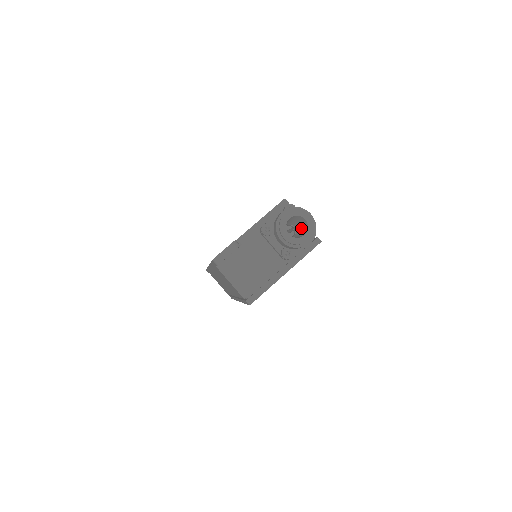
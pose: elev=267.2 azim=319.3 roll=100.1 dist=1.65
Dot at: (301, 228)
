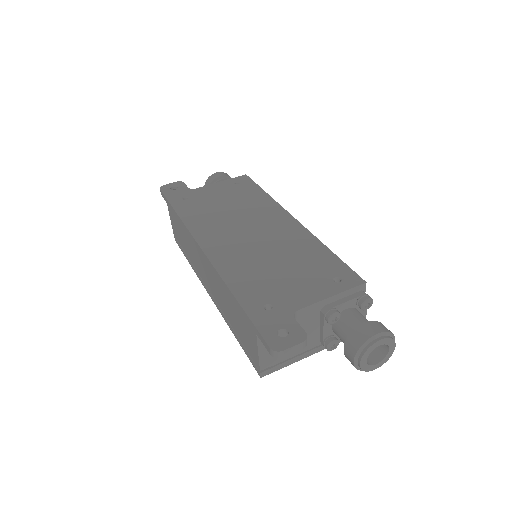
Dot at: occluded
